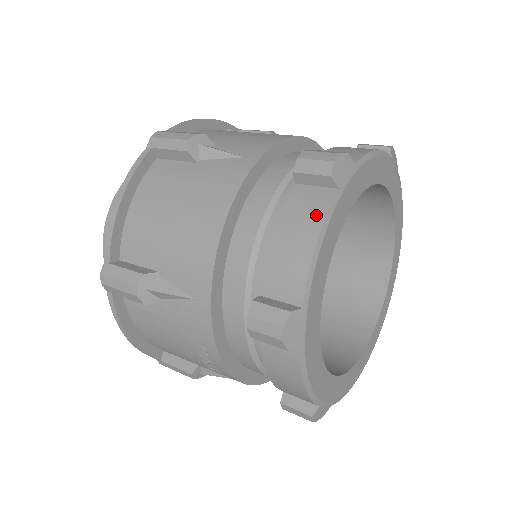
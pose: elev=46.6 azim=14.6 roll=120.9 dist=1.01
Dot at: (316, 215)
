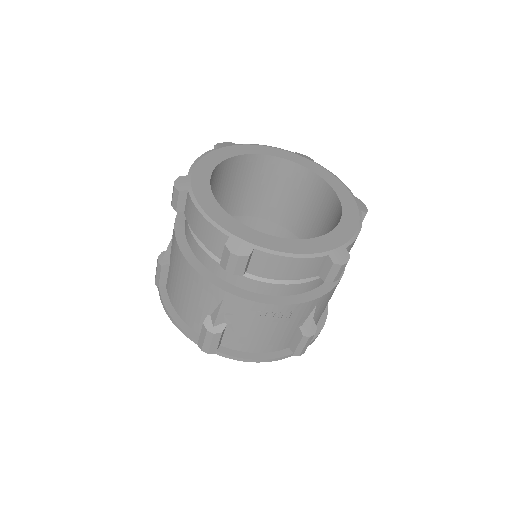
Dot at: (192, 208)
